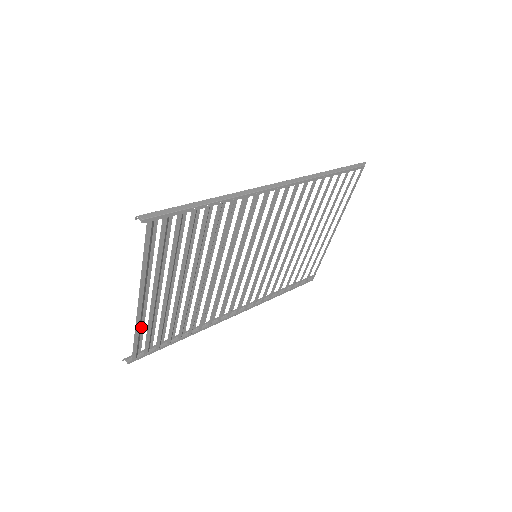
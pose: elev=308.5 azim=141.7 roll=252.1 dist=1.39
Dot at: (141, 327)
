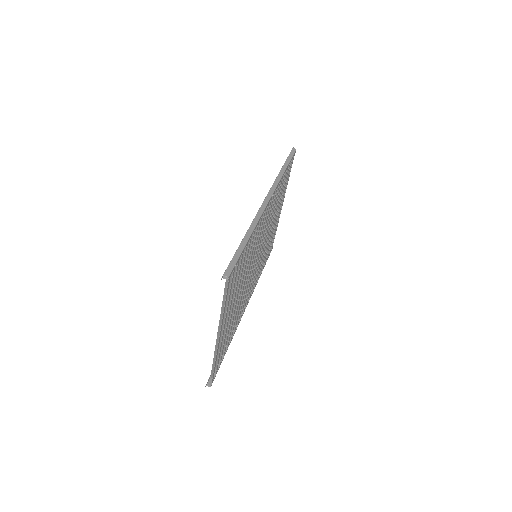
Dot at: (214, 354)
